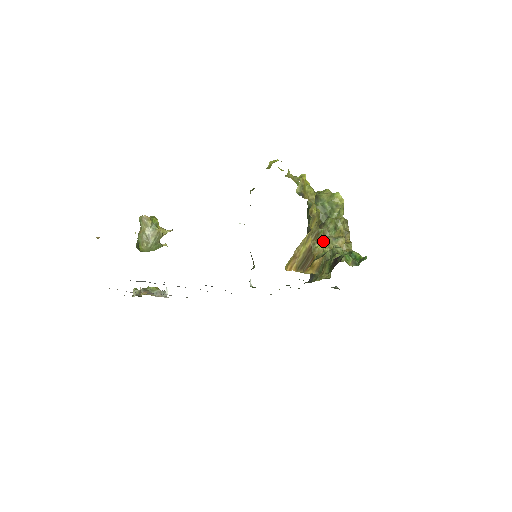
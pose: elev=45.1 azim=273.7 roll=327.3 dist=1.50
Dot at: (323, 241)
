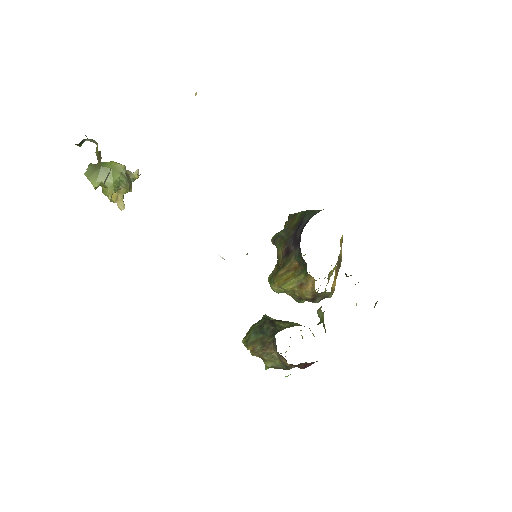
Dot at: occluded
